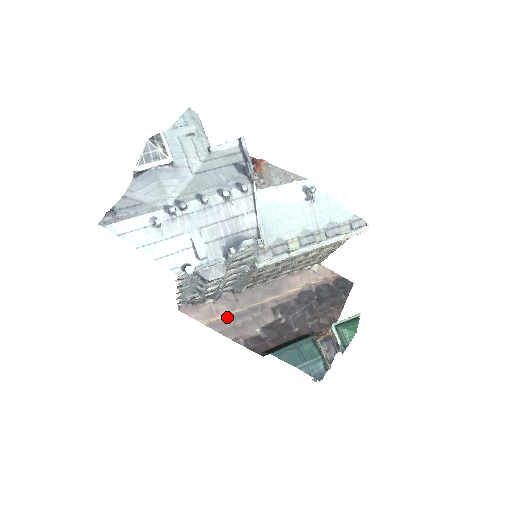
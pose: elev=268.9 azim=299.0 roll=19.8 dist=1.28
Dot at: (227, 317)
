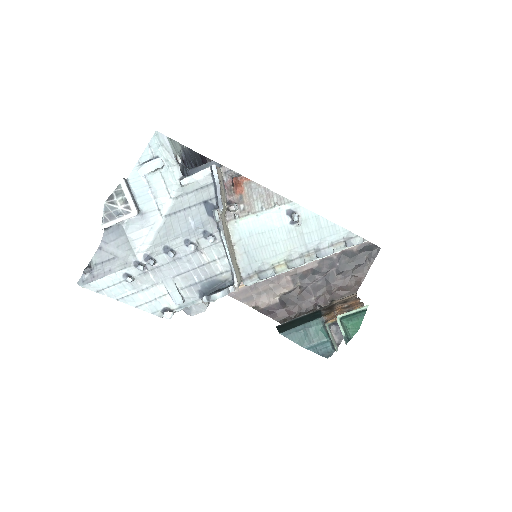
Dot at: (247, 286)
